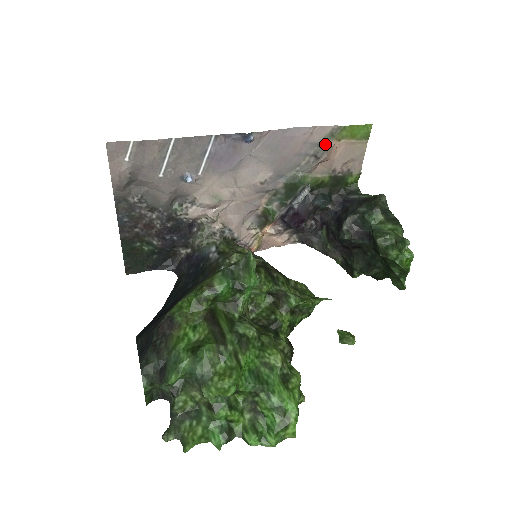
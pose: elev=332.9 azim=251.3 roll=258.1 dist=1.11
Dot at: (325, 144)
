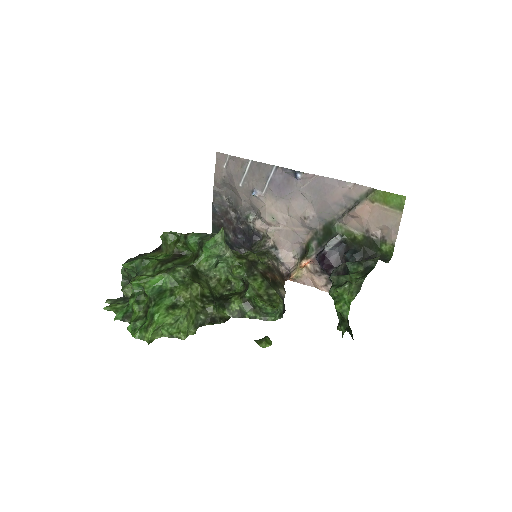
Dot at: (359, 201)
